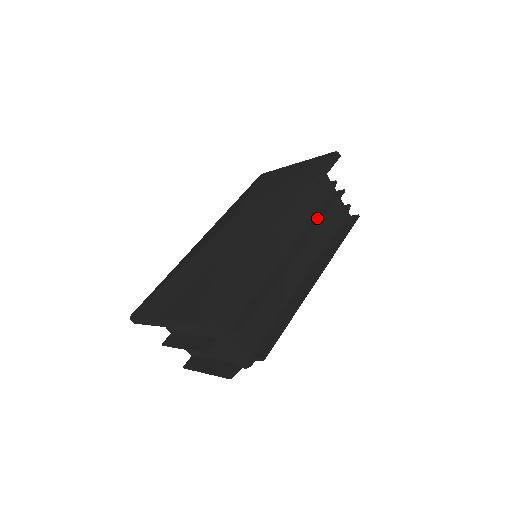
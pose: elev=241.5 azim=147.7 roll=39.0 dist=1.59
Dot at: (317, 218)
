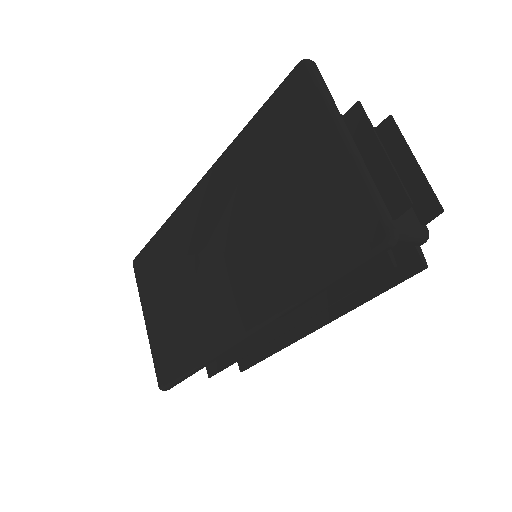
Dot at: (328, 291)
